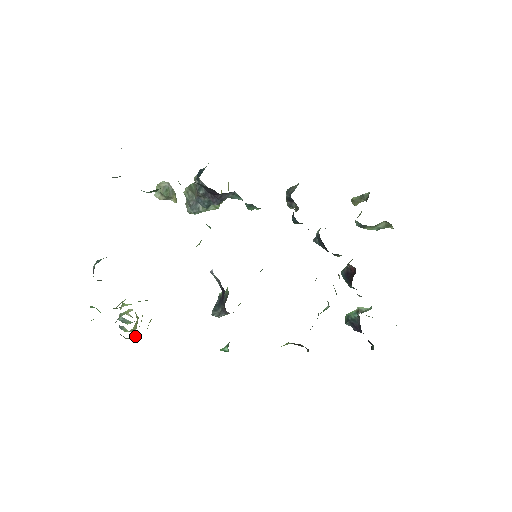
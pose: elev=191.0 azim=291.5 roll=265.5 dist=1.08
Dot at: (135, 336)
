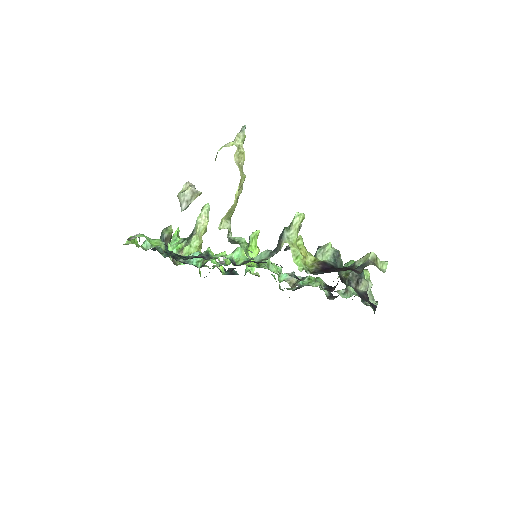
Dot at: occluded
